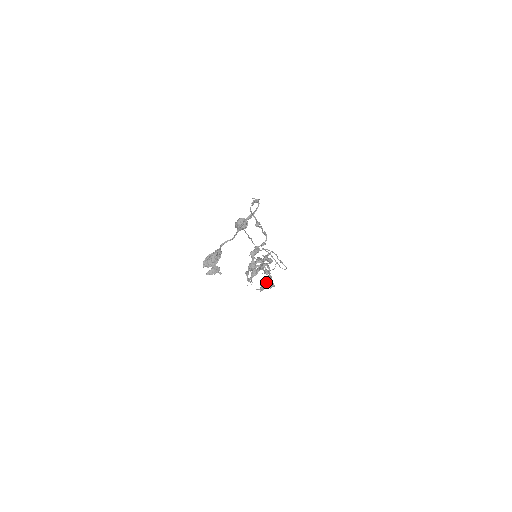
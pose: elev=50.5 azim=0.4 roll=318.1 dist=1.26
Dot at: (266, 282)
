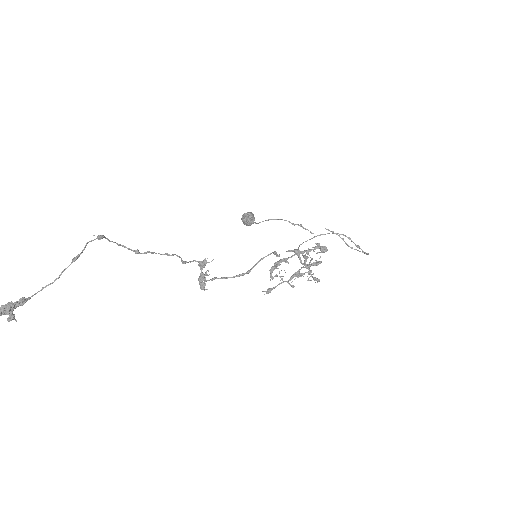
Dot at: (282, 282)
